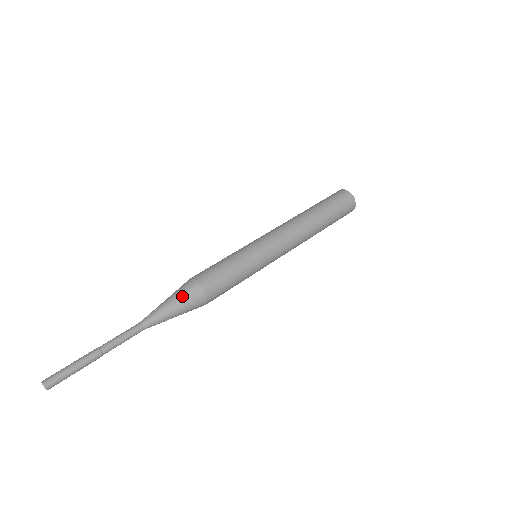
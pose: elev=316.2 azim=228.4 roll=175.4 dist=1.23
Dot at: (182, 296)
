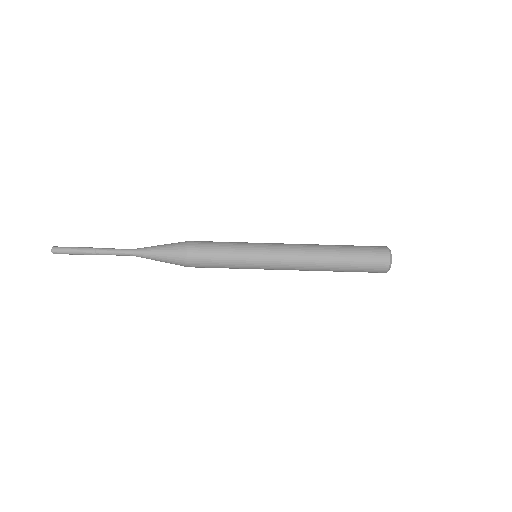
Dot at: (170, 252)
